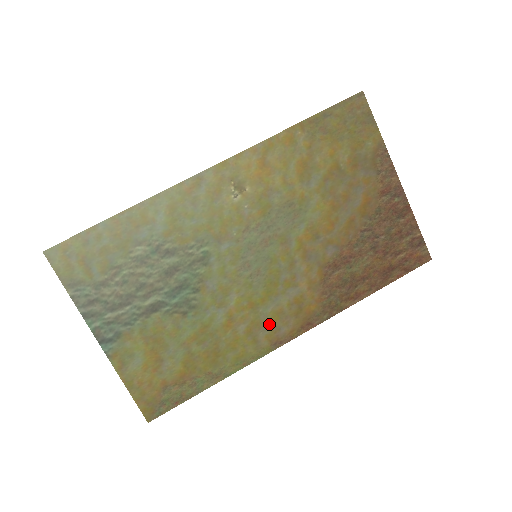
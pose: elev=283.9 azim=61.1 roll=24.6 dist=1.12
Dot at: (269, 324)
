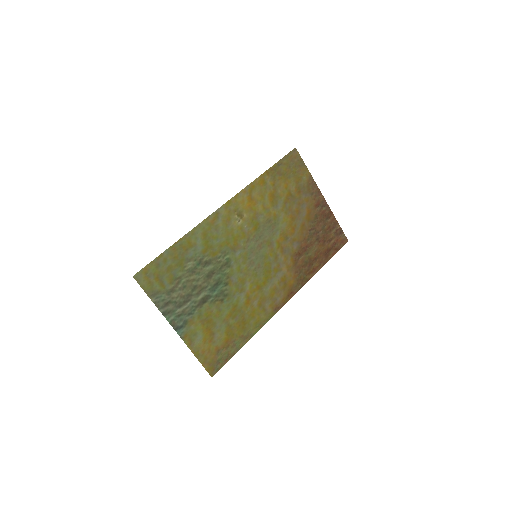
Dot at: (270, 297)
